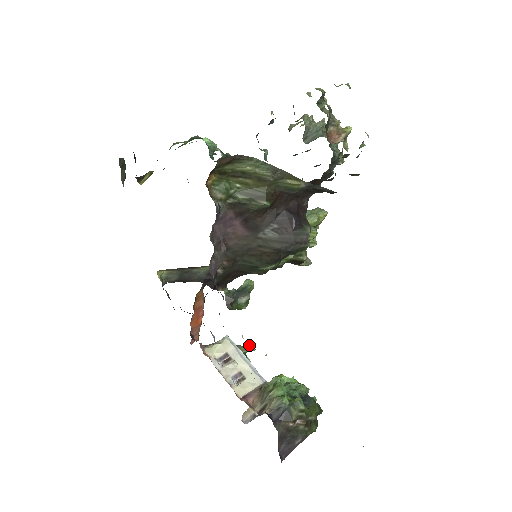
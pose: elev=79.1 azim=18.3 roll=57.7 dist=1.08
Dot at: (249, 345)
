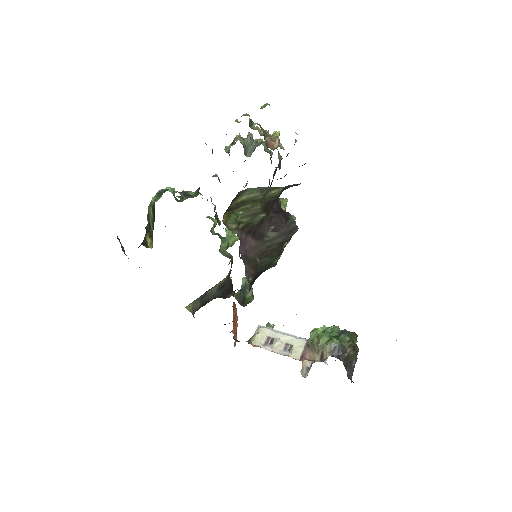
Dot at: (269, 324)
